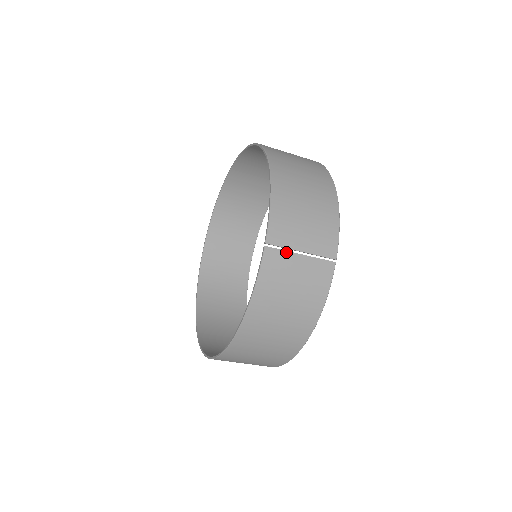
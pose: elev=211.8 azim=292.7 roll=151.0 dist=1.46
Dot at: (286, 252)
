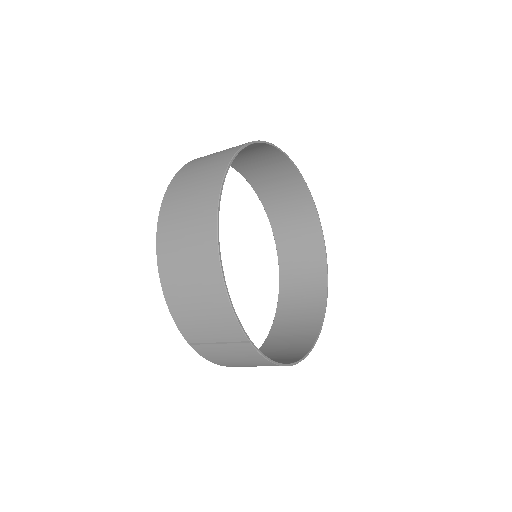
Dot at: (206, 345)
